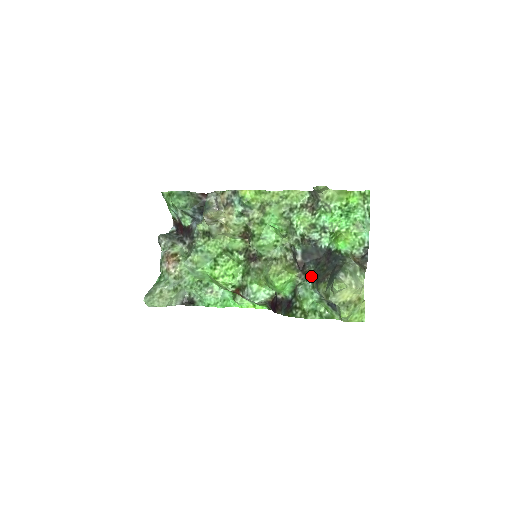
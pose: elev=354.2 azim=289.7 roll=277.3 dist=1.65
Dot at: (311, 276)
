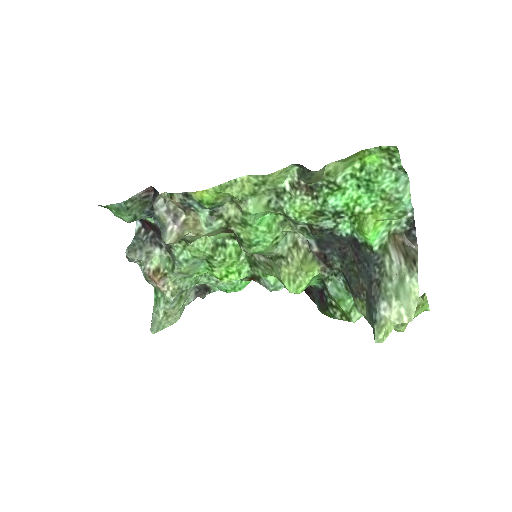
Dot at: (339, 272)
